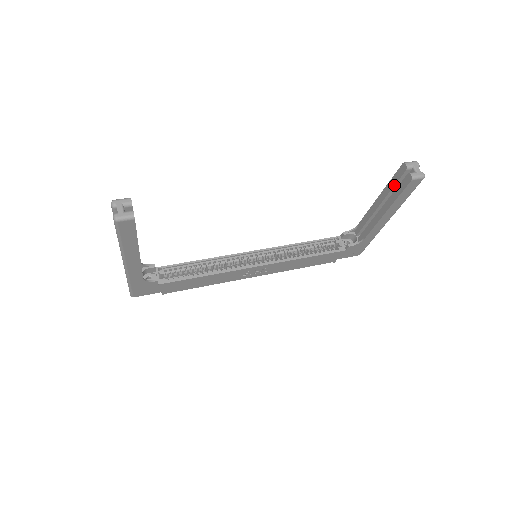
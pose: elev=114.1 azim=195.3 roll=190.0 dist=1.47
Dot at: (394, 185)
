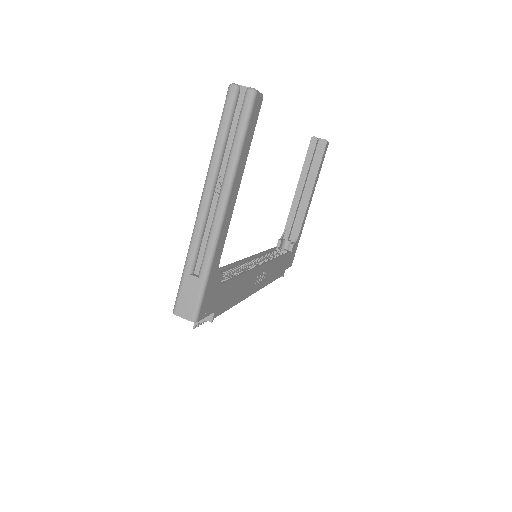
Dot at: (311, 160)
